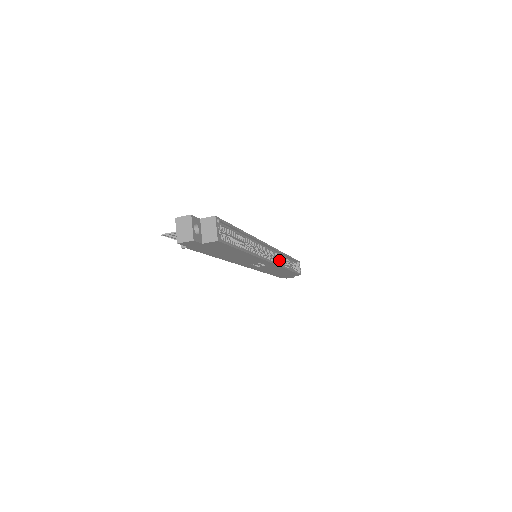
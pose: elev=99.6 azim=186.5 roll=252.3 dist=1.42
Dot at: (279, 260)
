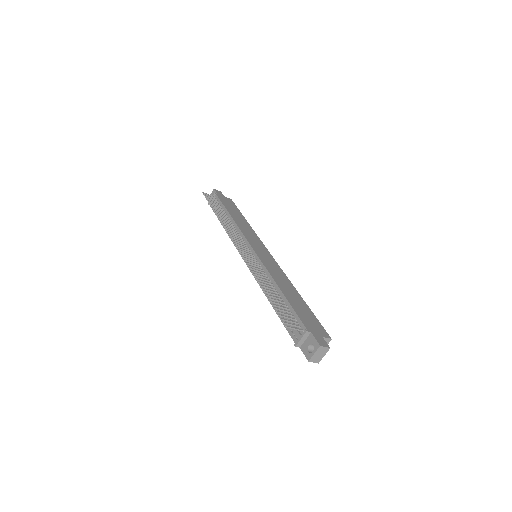
Dot at: occluded
